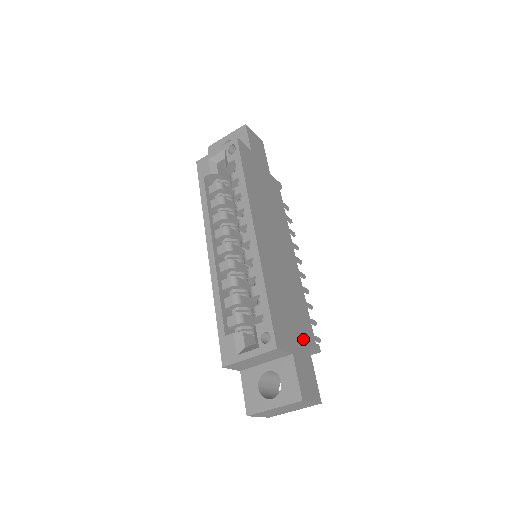
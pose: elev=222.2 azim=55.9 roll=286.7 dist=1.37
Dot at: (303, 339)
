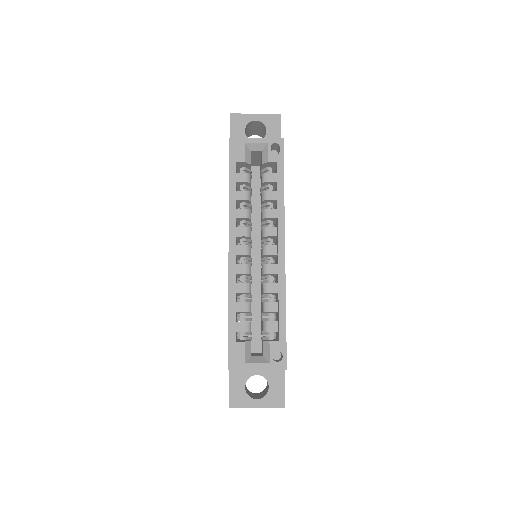
Dot at: occluded
